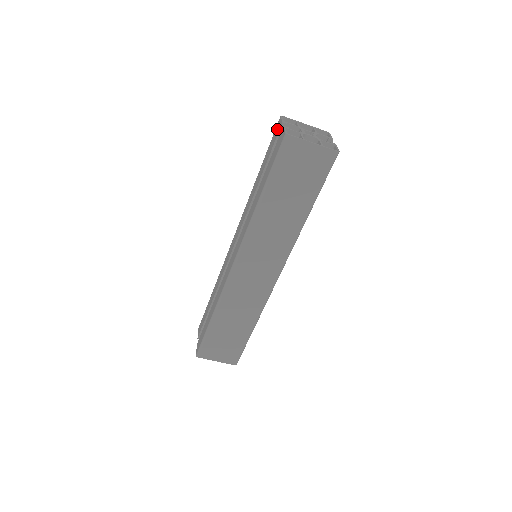
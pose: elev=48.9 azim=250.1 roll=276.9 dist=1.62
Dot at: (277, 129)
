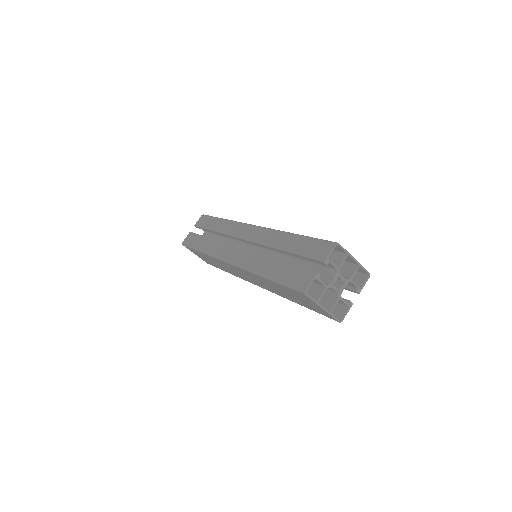
Dot at: (321, 251)
